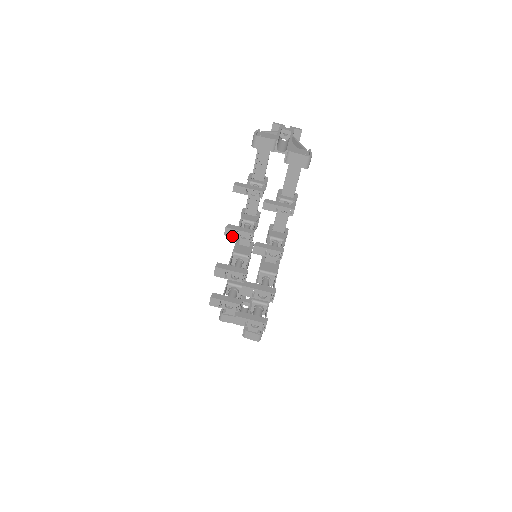
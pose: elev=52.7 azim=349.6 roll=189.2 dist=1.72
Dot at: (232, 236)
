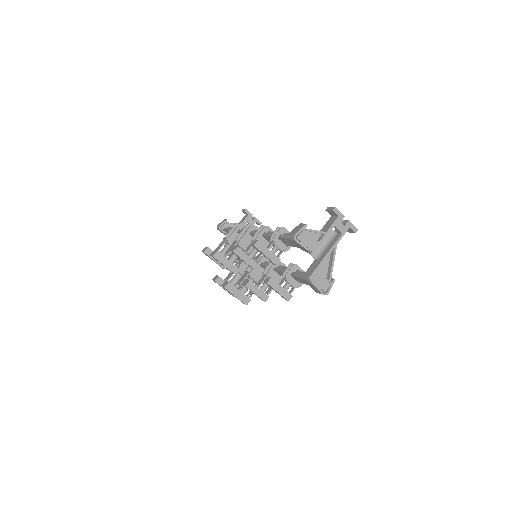
Dot at: (236, 255)
